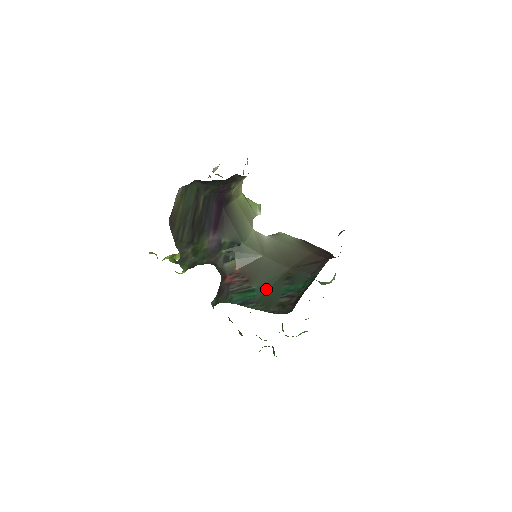
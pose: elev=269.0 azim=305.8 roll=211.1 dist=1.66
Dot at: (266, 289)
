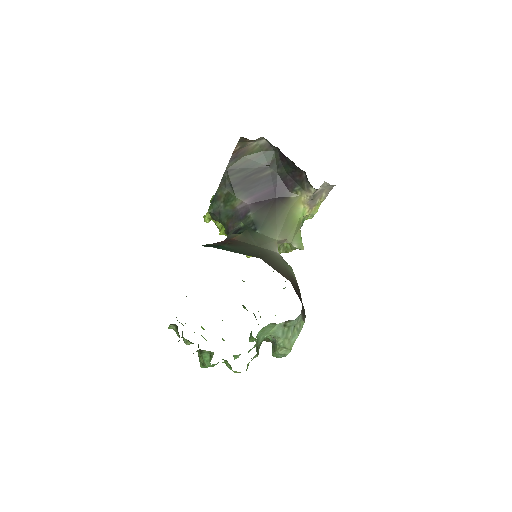
Dot at: (228, 250)
